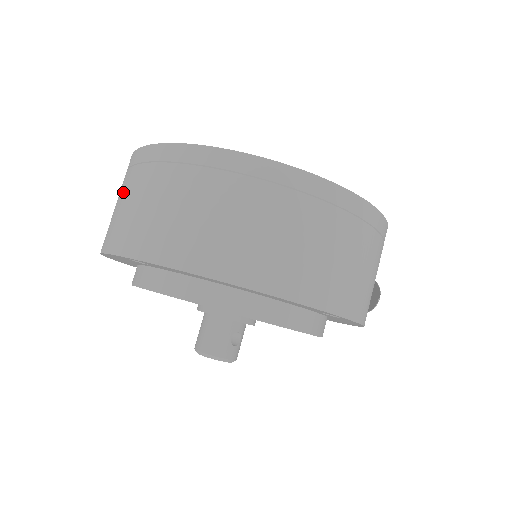
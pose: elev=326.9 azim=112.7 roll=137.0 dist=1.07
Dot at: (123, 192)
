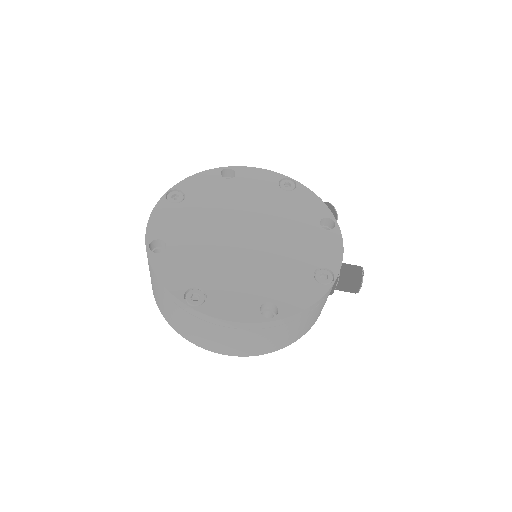
Dot at: occluded
